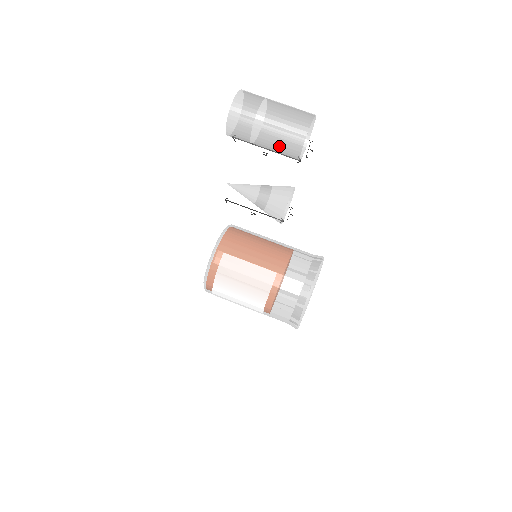
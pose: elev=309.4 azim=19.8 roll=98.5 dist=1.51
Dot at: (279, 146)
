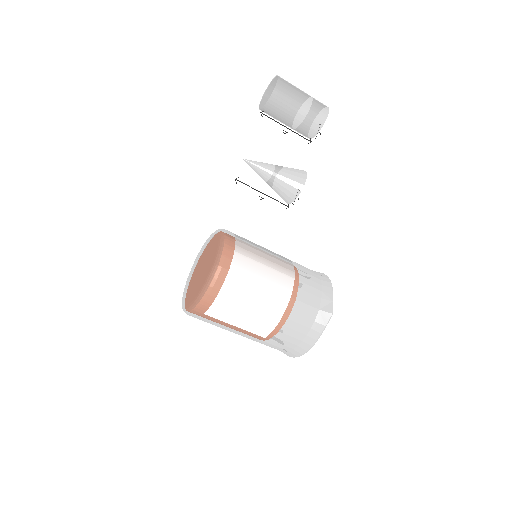
Dot at: (313, 108)
